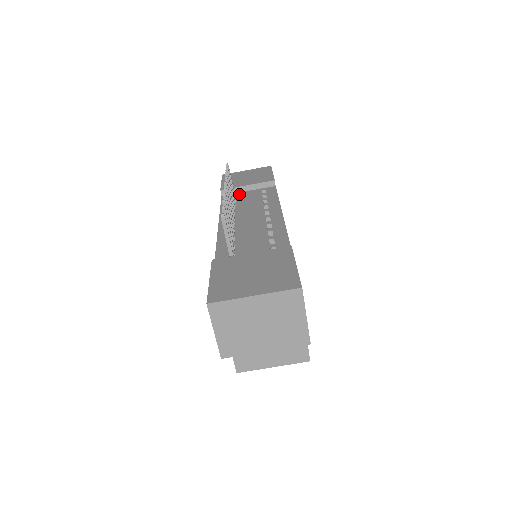
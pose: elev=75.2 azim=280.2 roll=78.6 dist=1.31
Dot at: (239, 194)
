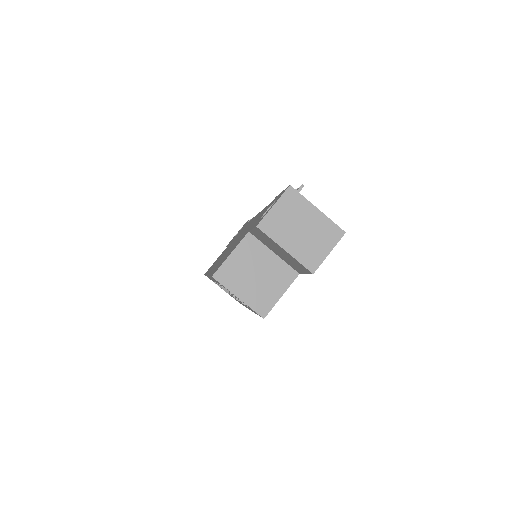
Dot at: occluded
